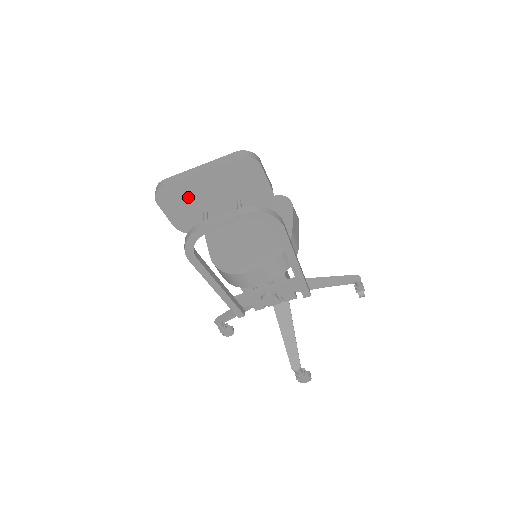
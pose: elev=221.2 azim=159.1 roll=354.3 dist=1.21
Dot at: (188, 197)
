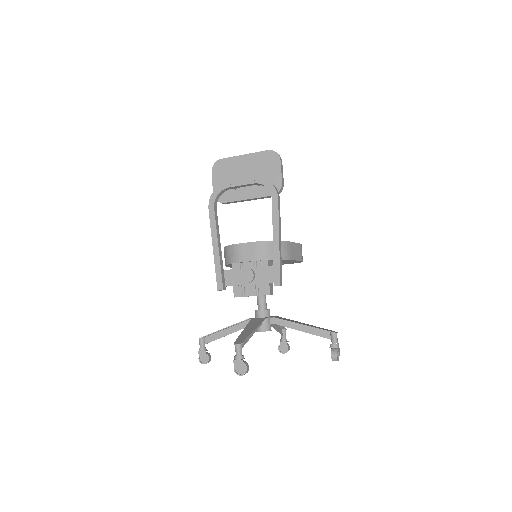
Dot at: (231, 172)
